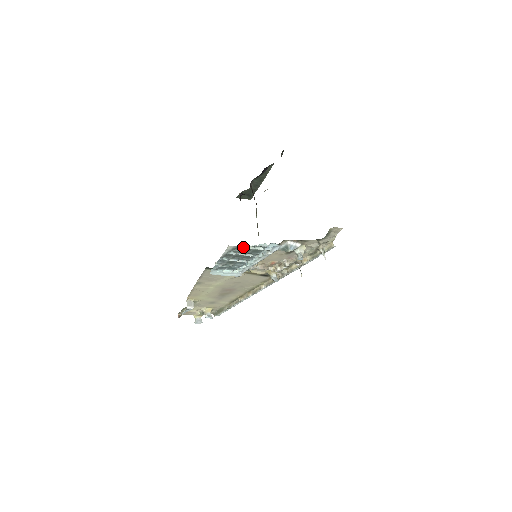
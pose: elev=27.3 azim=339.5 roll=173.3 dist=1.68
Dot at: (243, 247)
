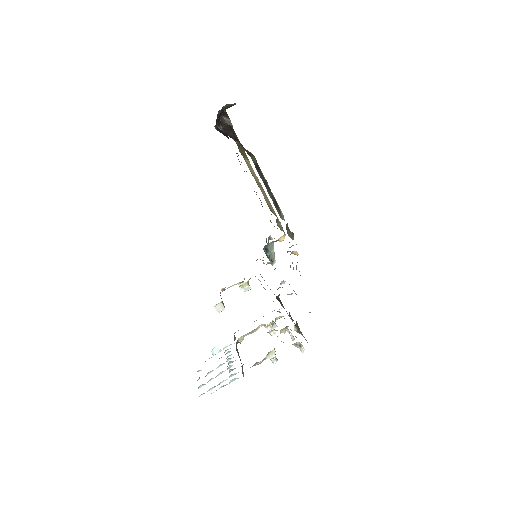
Dot at: occluded
